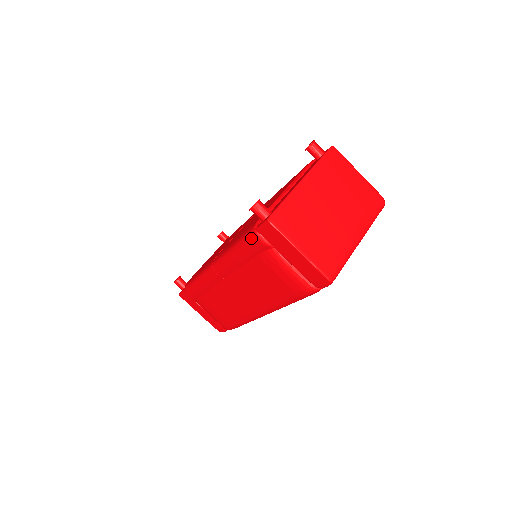
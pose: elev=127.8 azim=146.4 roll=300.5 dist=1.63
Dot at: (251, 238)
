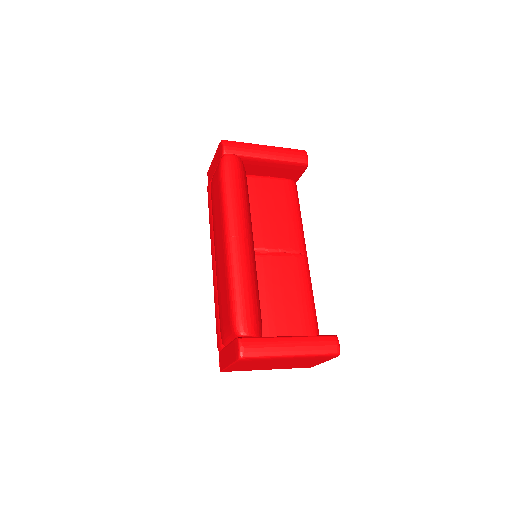
Dot at: occluded
